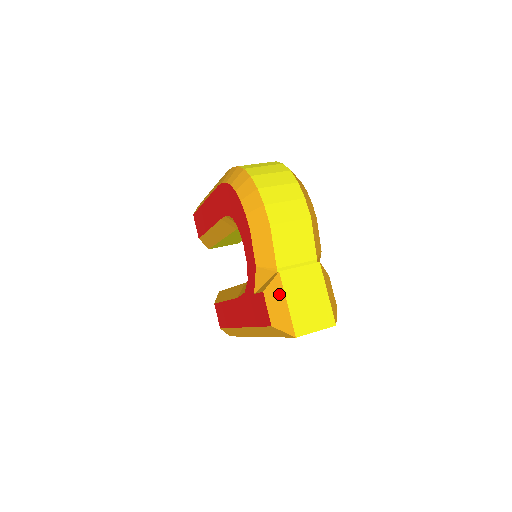
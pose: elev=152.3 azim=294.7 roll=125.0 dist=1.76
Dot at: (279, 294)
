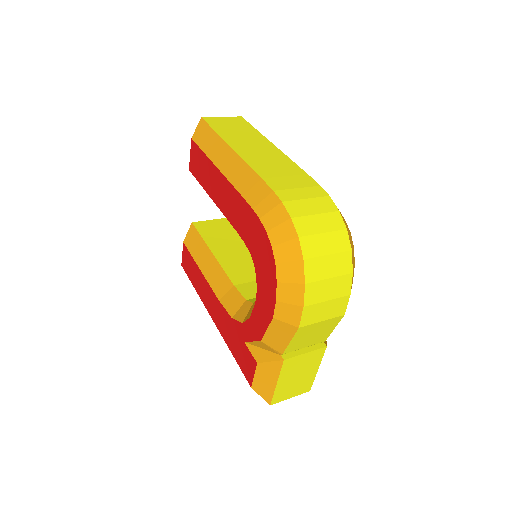
Dot at: (273, 374)
